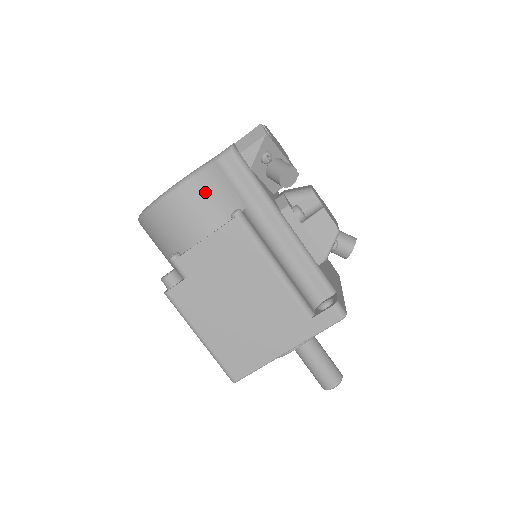
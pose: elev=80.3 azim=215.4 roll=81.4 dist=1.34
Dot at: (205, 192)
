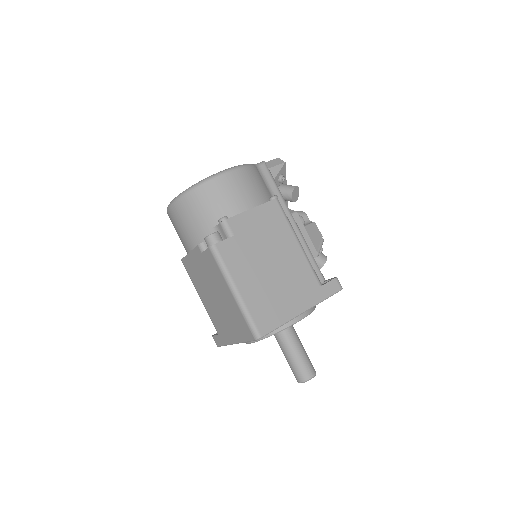
Dot at: (253, 178)
